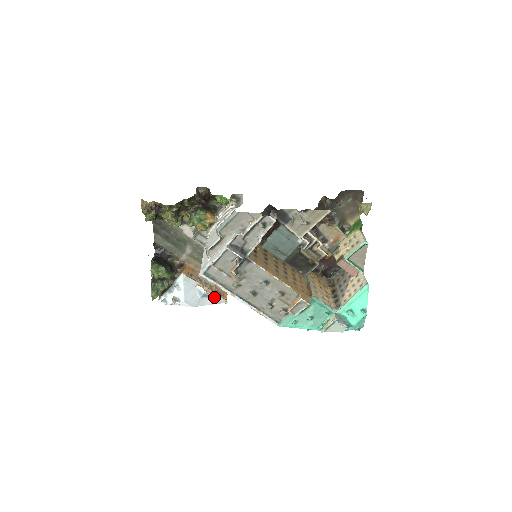
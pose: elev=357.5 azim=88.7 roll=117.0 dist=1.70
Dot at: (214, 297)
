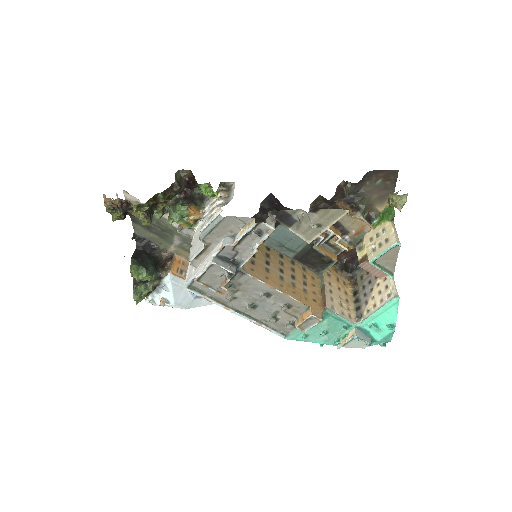
Dot at: occluded
